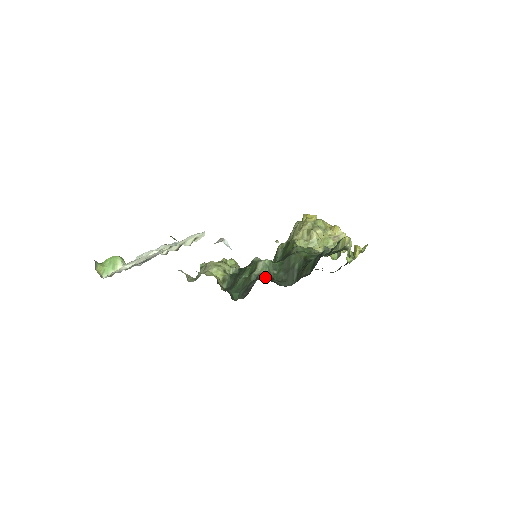
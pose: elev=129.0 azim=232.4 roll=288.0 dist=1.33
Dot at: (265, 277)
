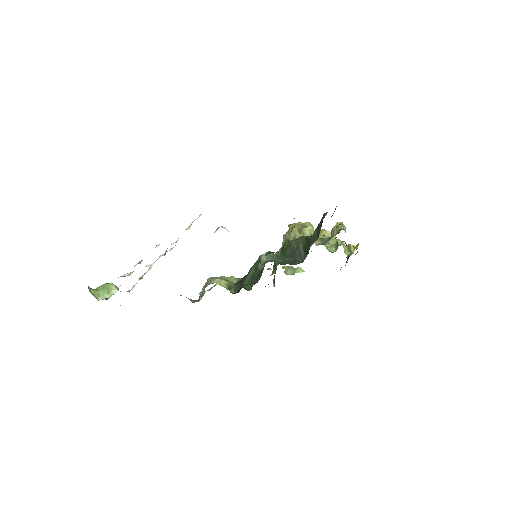
Dot at: (274, 252)
